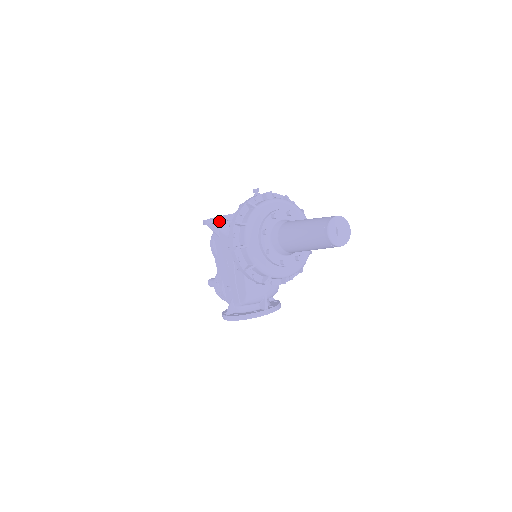
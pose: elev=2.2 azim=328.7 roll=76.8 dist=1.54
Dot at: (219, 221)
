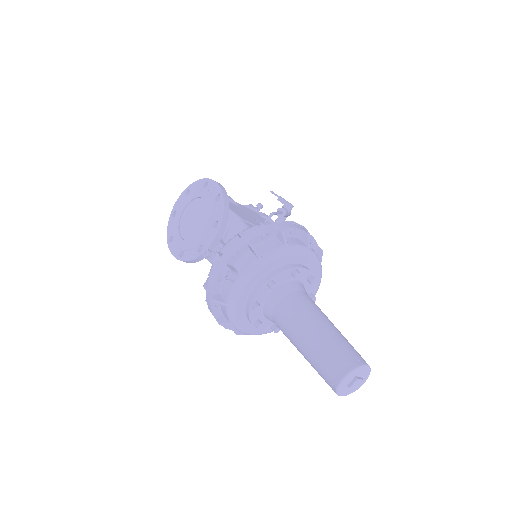
Dot at: occluded
